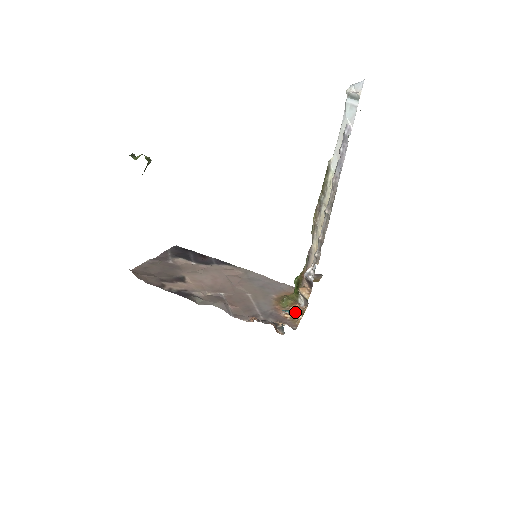
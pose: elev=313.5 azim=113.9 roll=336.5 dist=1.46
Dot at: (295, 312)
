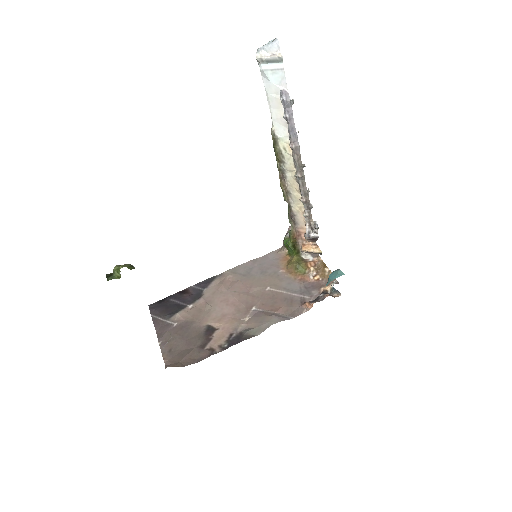
Dot at: (340, 272)
